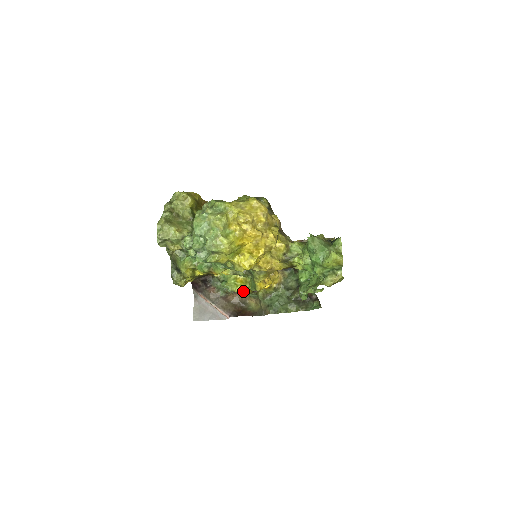
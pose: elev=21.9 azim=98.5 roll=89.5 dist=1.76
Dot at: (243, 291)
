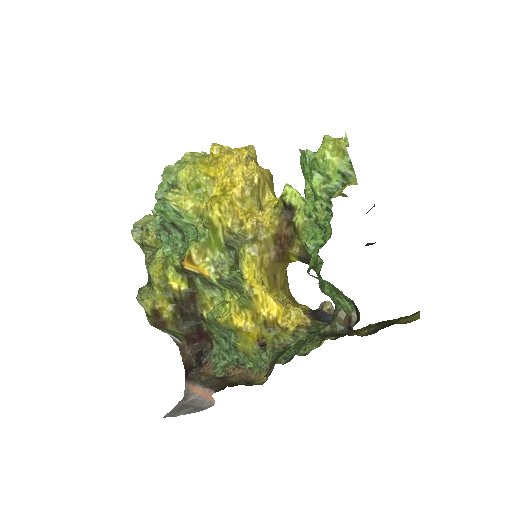
Dot at: (252, 367)
